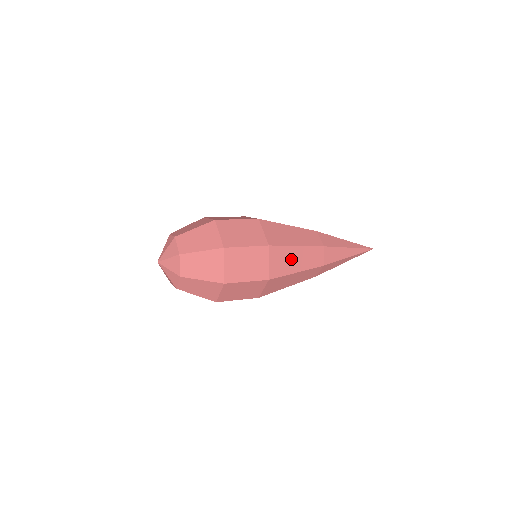
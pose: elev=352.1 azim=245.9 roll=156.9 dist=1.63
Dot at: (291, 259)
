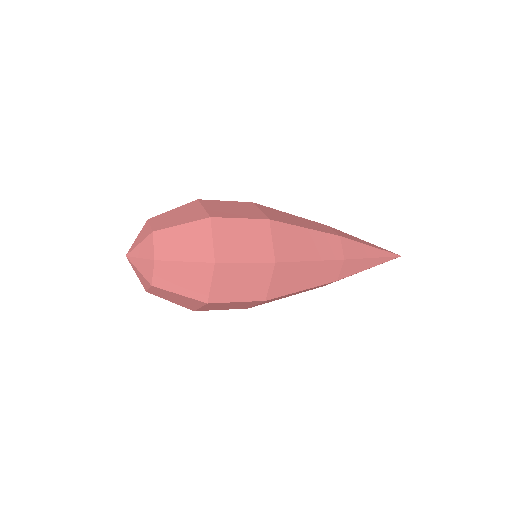
Dot at: (301, 242)
